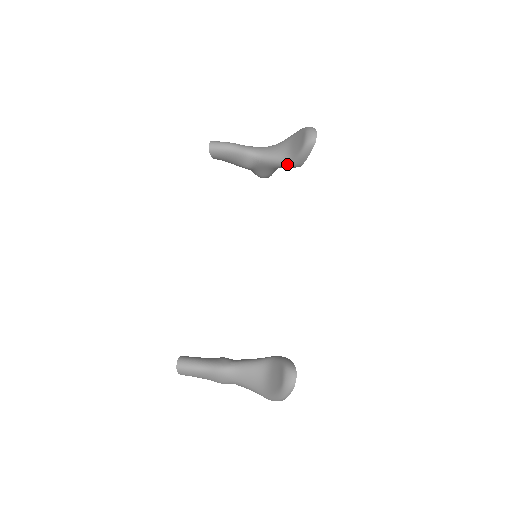
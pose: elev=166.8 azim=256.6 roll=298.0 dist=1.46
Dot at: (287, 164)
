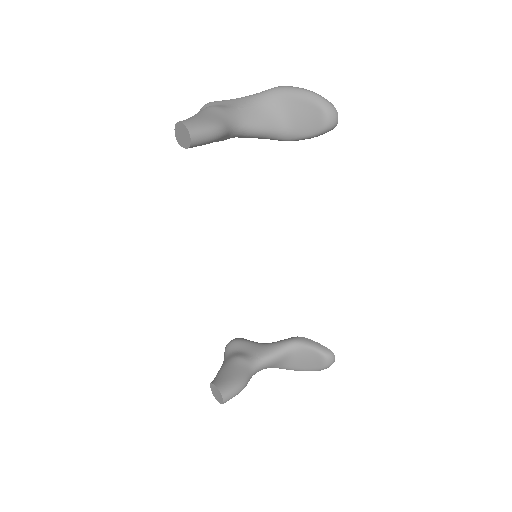
Dot at: (281, 140)
